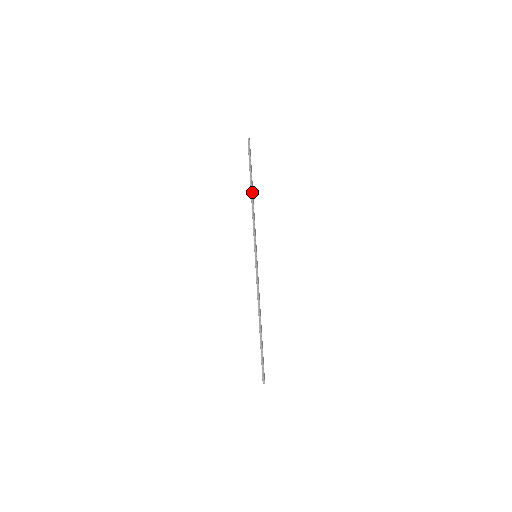
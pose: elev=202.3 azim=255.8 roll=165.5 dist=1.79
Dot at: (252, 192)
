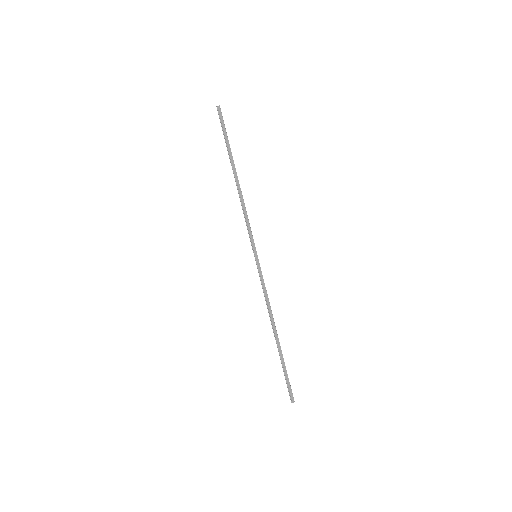
Dot at: (235, 177)
